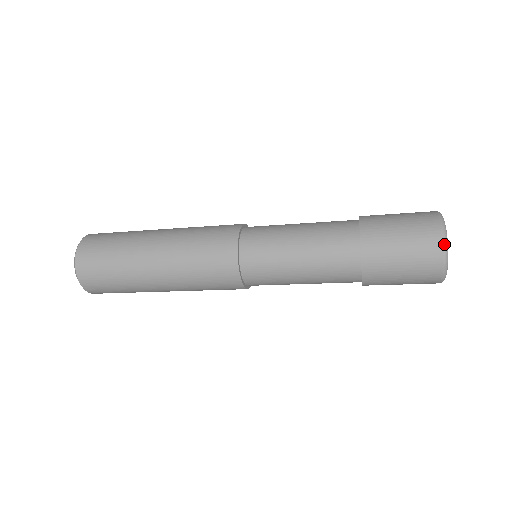
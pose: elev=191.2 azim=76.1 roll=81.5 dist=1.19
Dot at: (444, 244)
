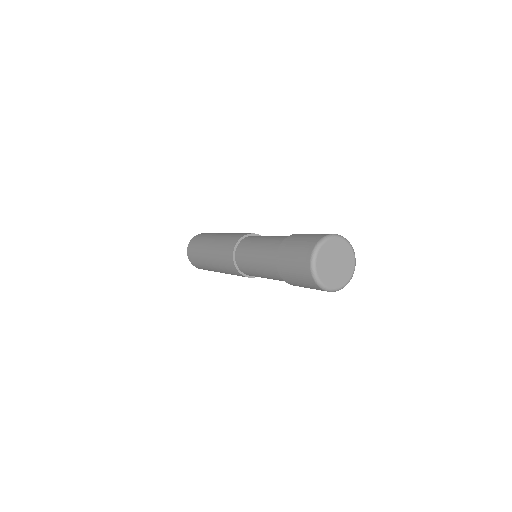
Dot at: (318, 242)
